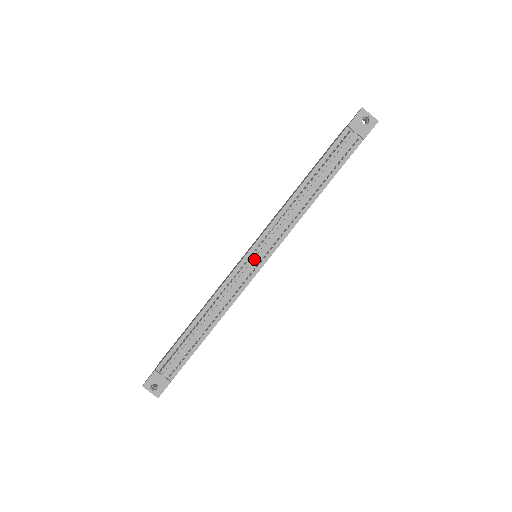
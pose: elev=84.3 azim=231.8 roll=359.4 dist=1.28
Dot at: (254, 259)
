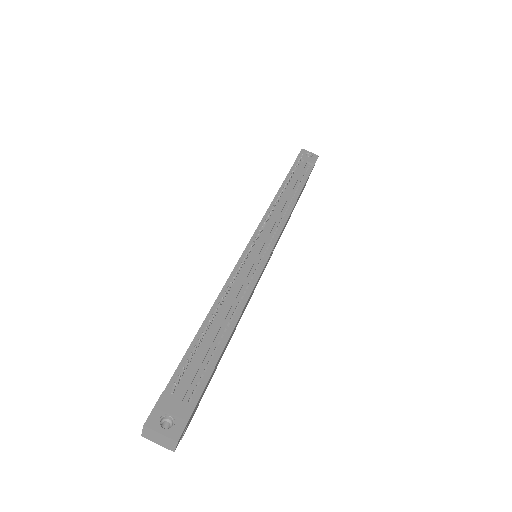
Dot at: (260, 244)
